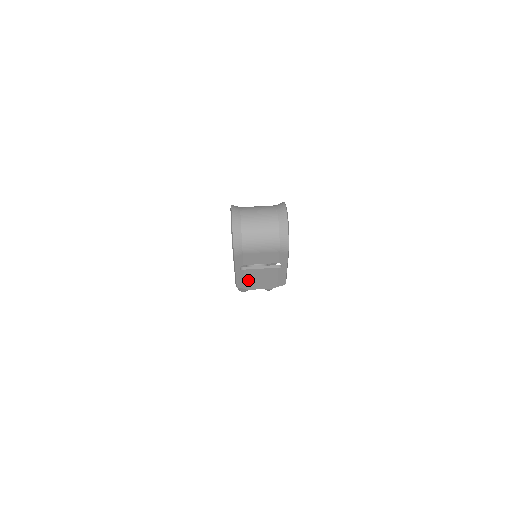
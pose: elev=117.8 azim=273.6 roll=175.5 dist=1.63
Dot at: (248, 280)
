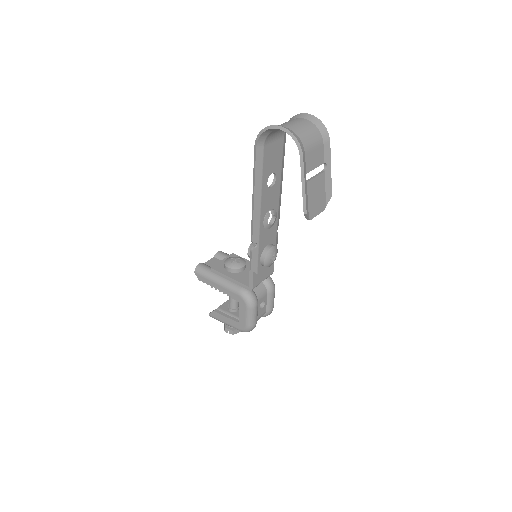
Dot at: (310, 201)
